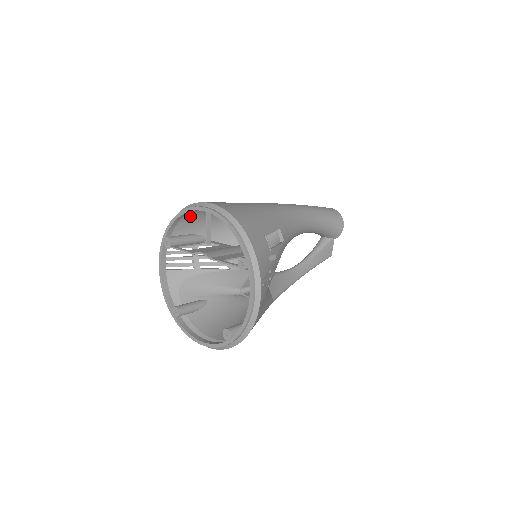
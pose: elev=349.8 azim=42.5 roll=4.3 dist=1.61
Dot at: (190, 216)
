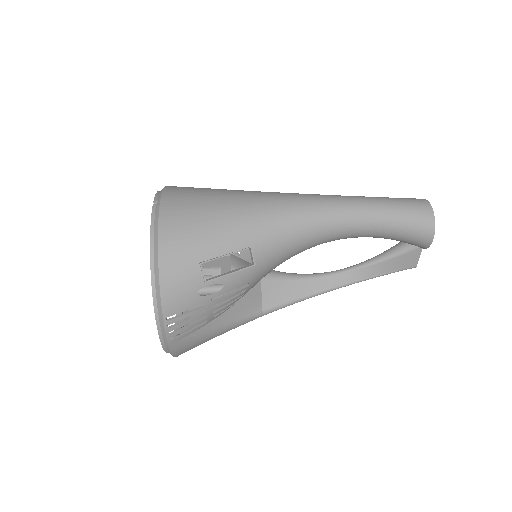
Dot at: occluded
